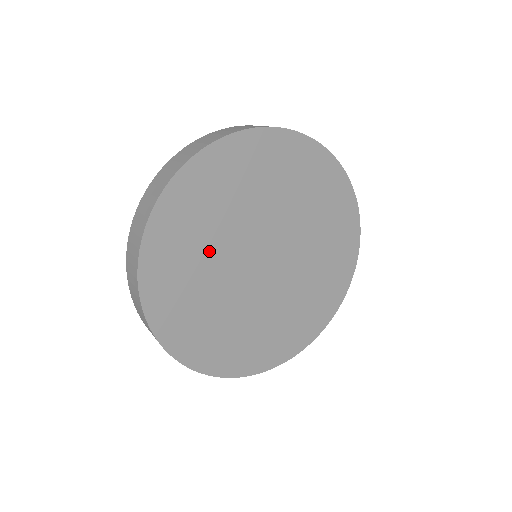
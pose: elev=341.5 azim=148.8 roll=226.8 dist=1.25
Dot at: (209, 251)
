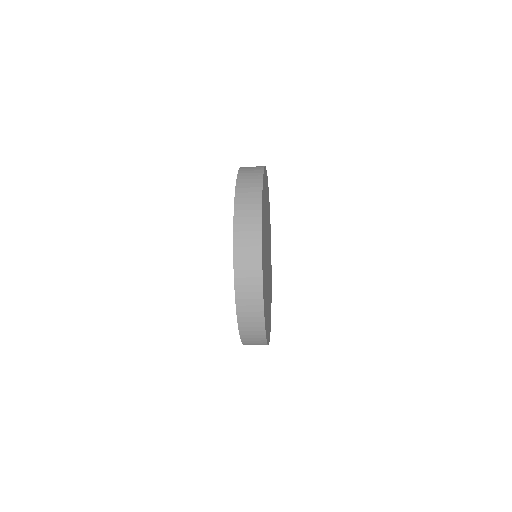
Dot at: occluded
